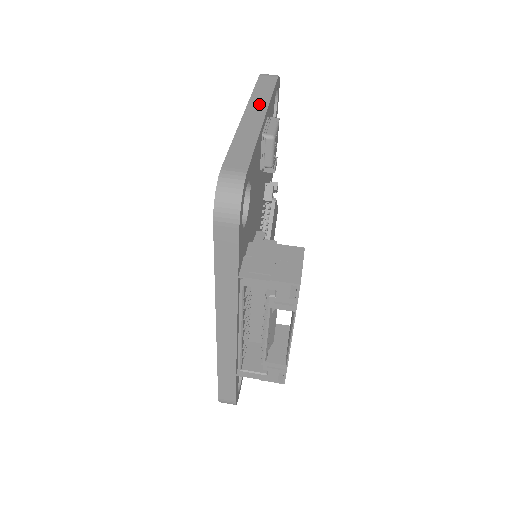
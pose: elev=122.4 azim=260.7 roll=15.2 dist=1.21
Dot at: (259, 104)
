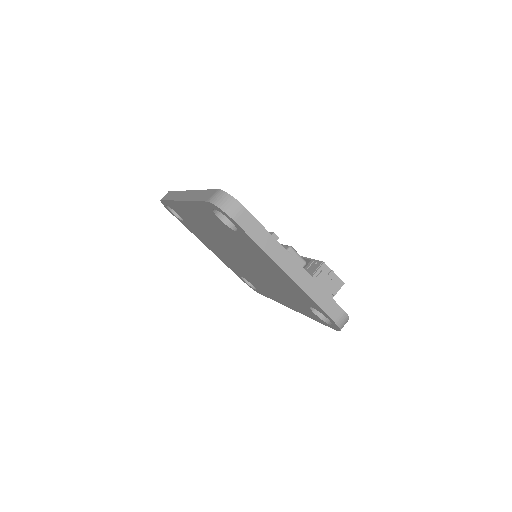
Dot at: (282, 256)
